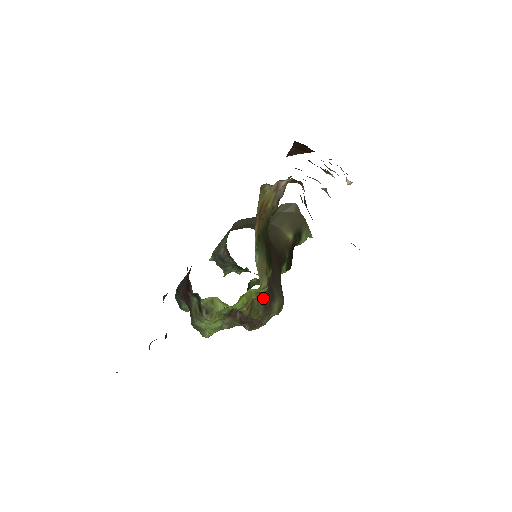
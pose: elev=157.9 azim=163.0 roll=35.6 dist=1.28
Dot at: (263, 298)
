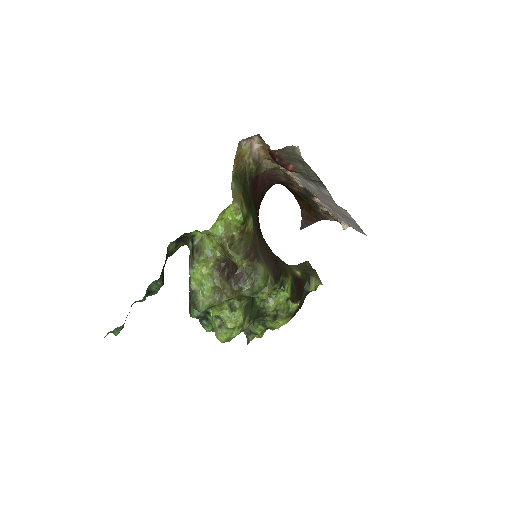
Dot at: (245, 245)
